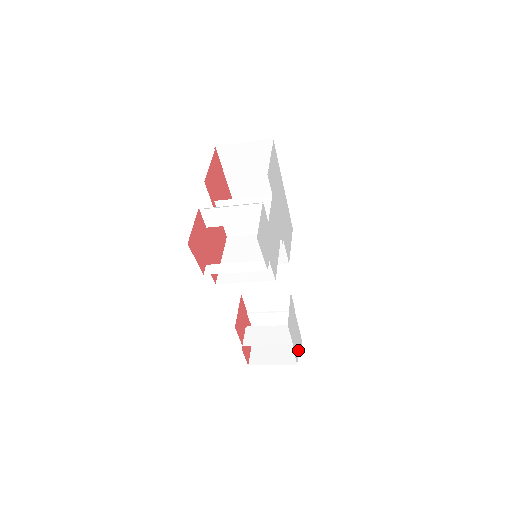
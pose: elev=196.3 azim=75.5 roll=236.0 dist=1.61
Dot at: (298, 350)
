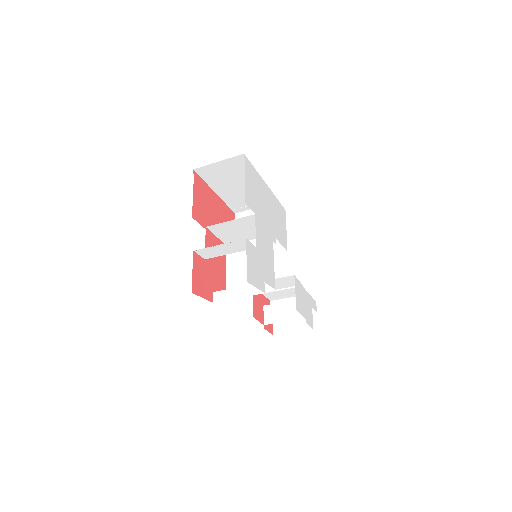
Dot at: (313, 310)
